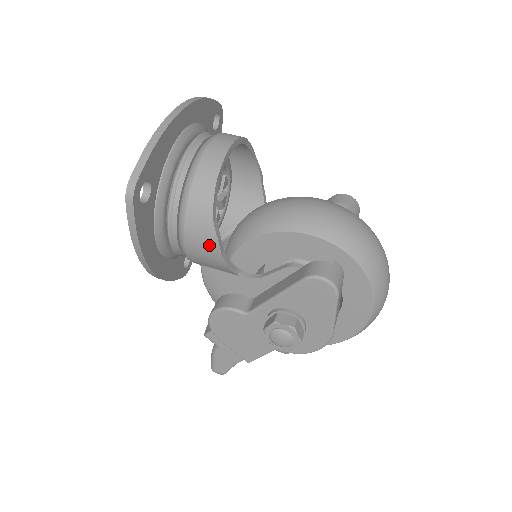
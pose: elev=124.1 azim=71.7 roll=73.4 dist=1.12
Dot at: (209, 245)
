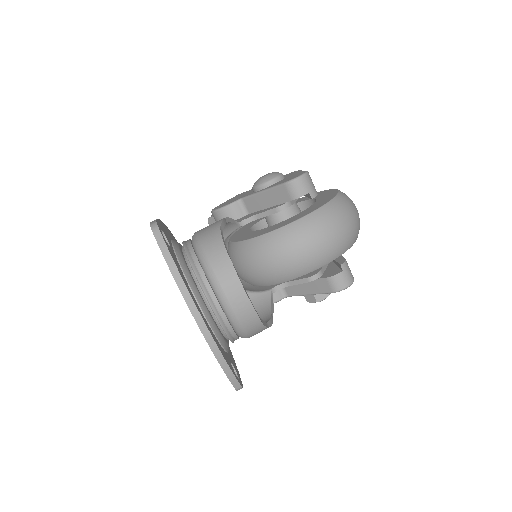
Dot at: occluded
